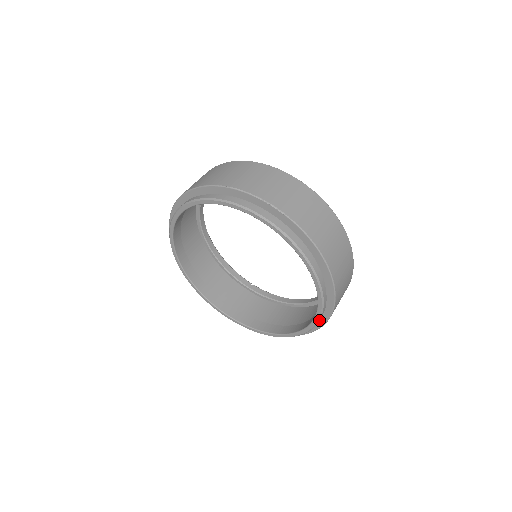
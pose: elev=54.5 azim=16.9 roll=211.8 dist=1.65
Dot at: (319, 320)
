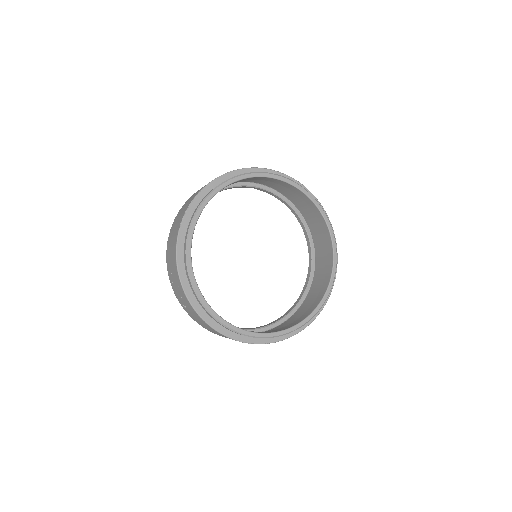
Dot at: (336, 260)
